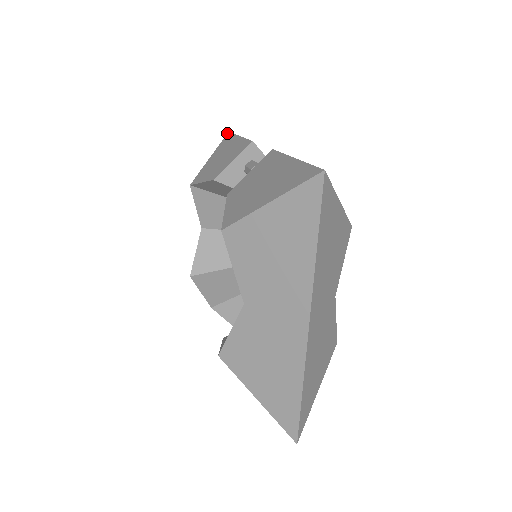
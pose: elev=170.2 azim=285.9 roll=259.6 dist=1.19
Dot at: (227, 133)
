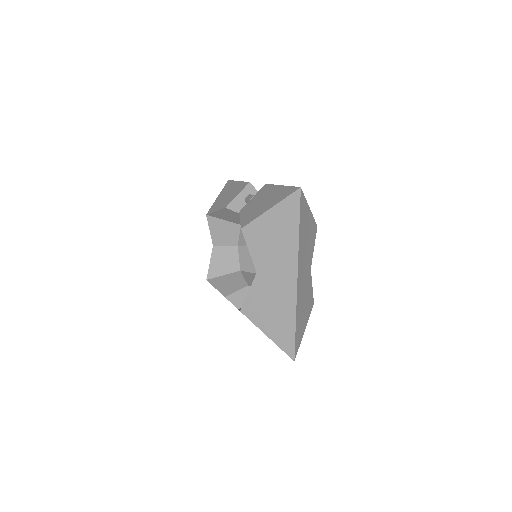
Dot at: (227, 181)
